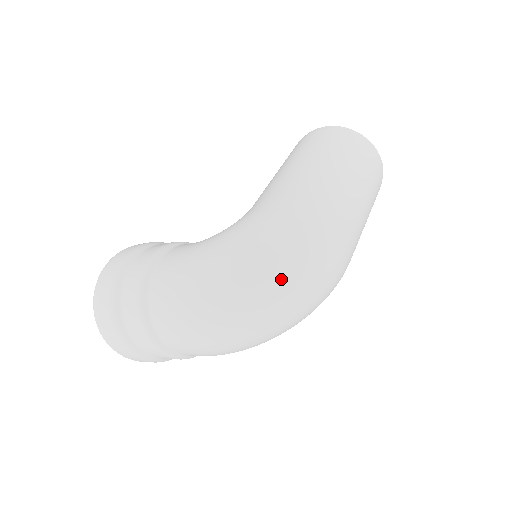
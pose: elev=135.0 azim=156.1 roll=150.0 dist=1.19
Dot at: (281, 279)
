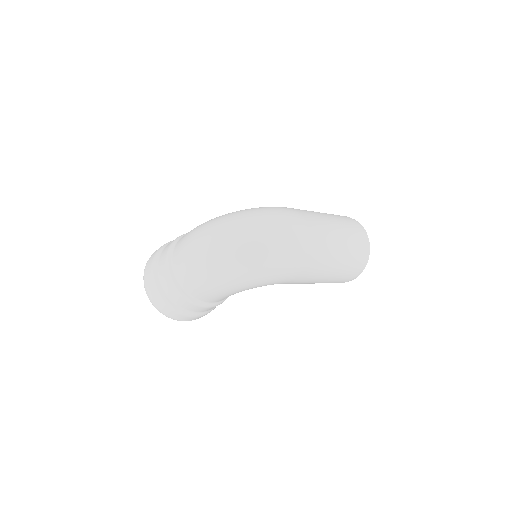
Dot at: (250, 223)
